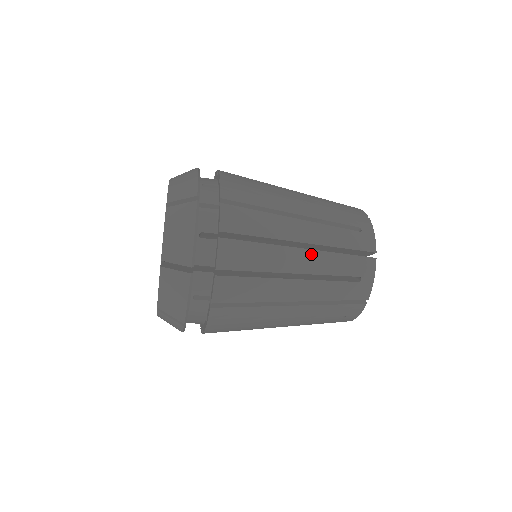
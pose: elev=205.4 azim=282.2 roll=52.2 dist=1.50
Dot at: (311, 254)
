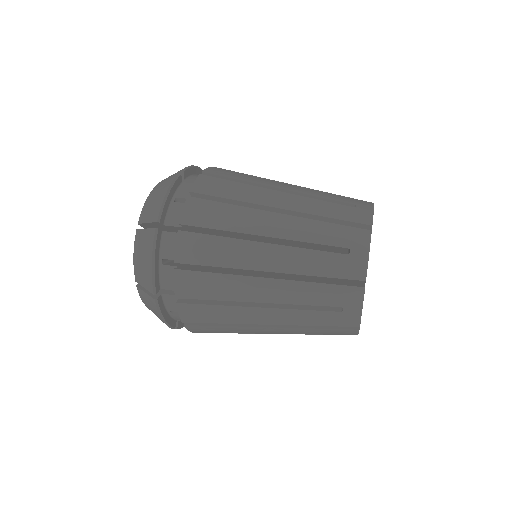
Dot at: (279, 329)
